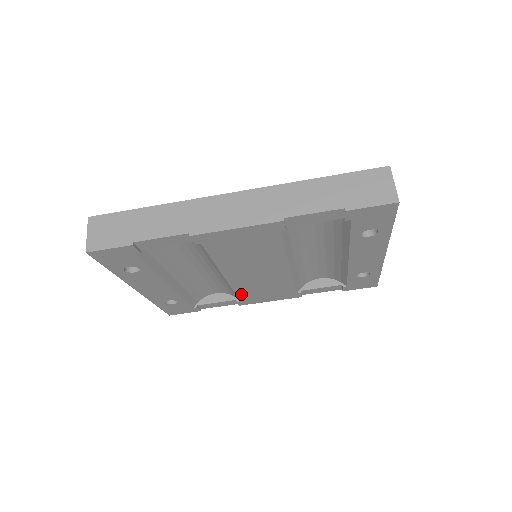
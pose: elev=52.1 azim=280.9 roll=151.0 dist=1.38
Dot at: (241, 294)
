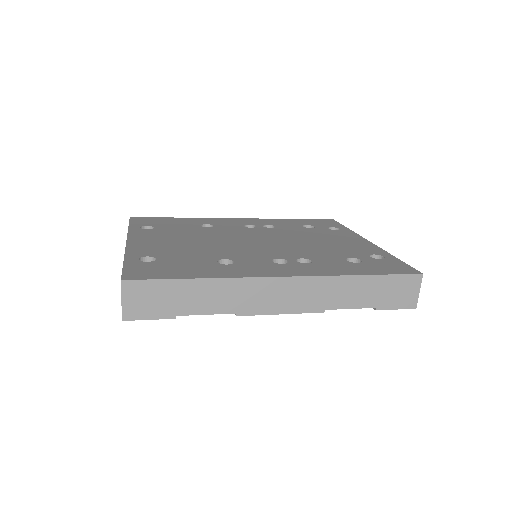
Dot at: occluded
